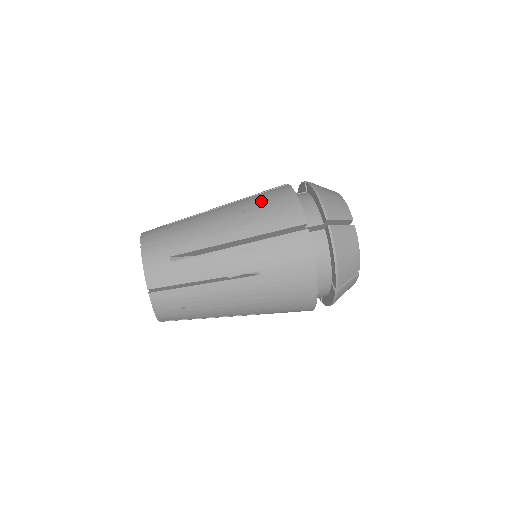
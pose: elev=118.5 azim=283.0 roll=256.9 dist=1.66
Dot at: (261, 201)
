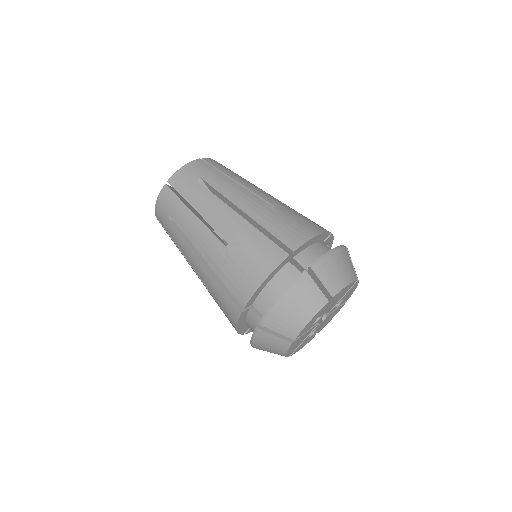
Dot at: (294, 214)
